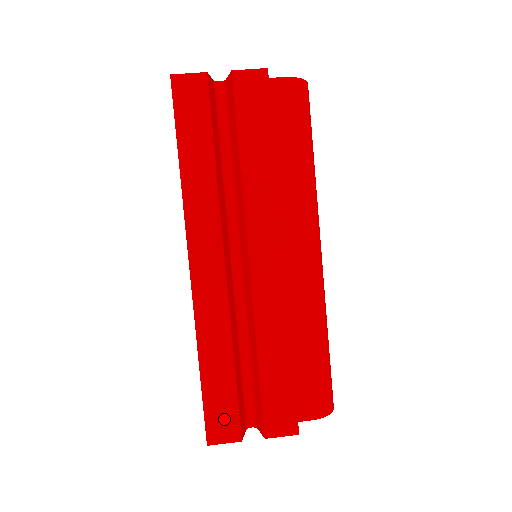
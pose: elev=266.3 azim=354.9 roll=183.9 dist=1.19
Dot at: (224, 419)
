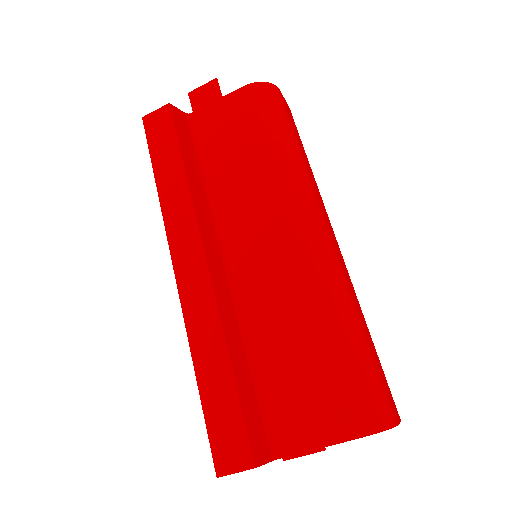
Dot at: (231, 439)
